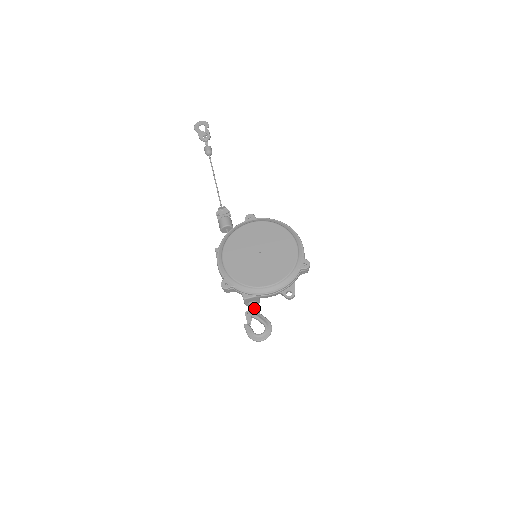
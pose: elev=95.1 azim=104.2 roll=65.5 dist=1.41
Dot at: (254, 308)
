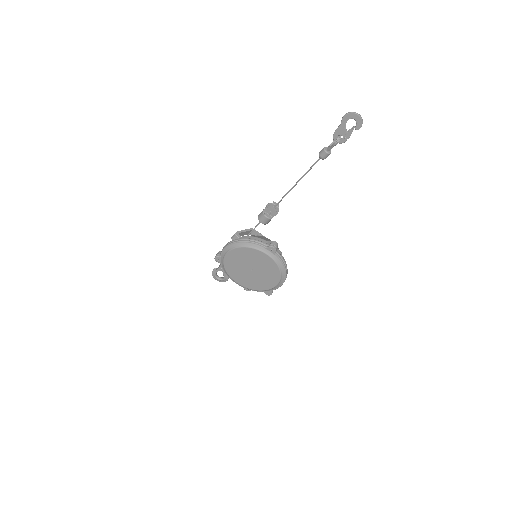
Dot at: occluded
